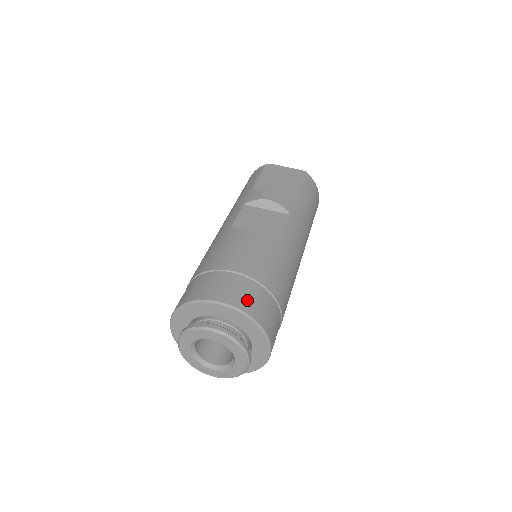
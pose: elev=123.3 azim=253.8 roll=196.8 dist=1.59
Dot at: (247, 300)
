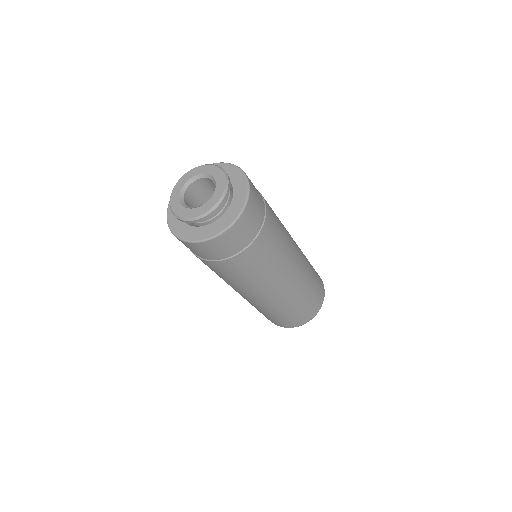
Dot at: occluded
